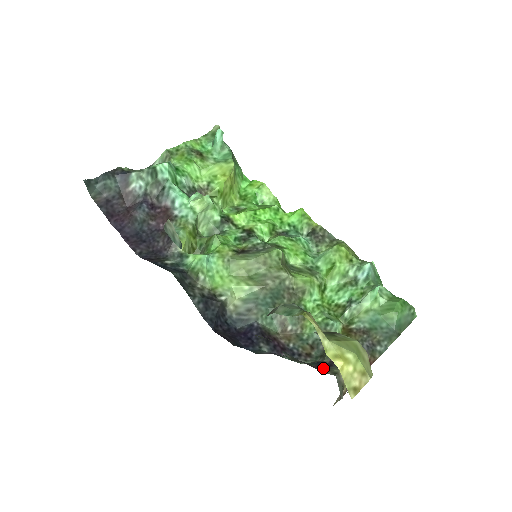
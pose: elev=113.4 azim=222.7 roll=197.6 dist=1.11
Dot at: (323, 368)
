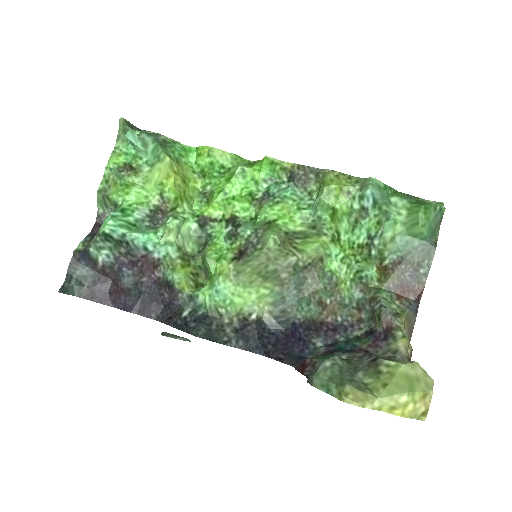
Dot at: (381, 346)
